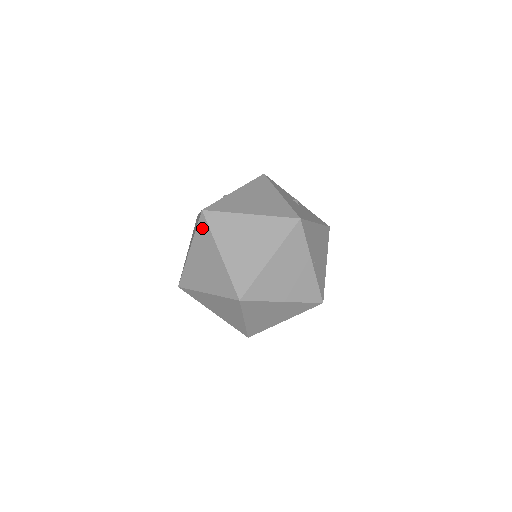
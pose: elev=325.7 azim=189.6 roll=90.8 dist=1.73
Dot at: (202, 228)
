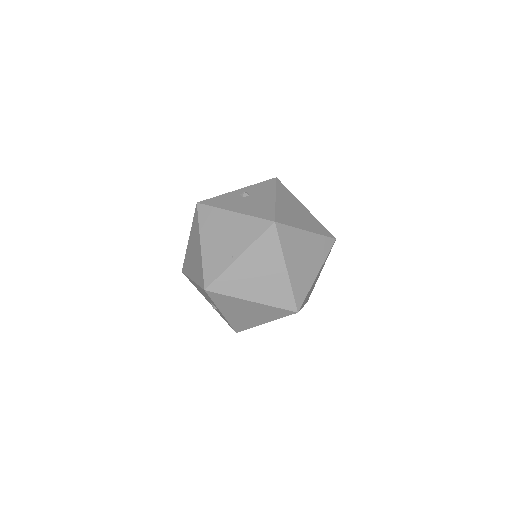
Dot at: (269, 239)
